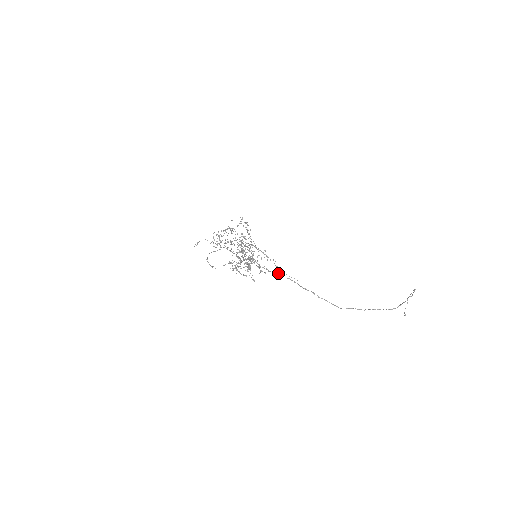
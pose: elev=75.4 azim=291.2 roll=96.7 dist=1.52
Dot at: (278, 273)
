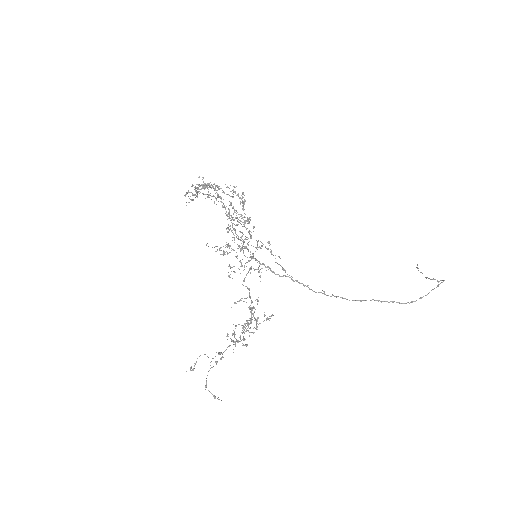
Dot at: occluded
